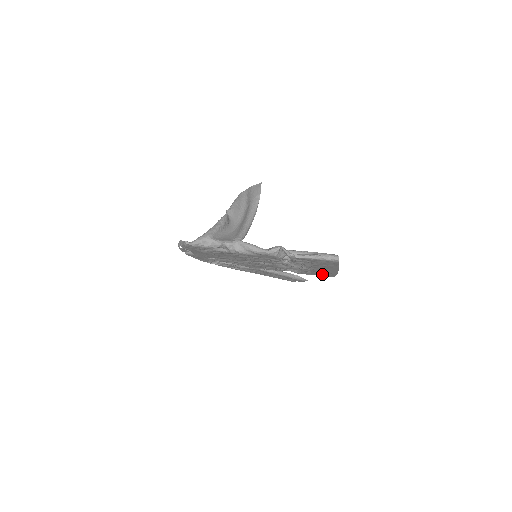
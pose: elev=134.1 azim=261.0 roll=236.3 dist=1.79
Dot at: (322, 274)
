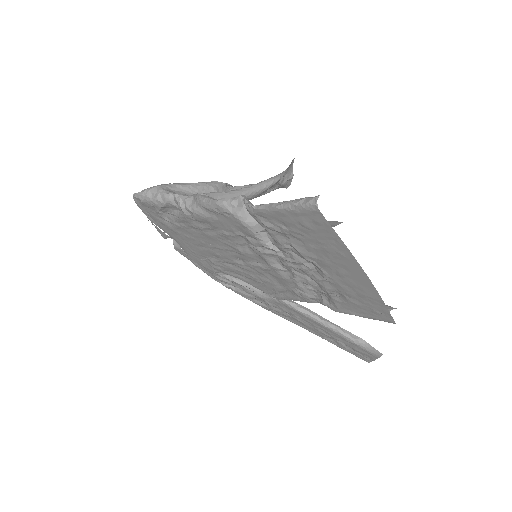
Dot at: (366, 308)
